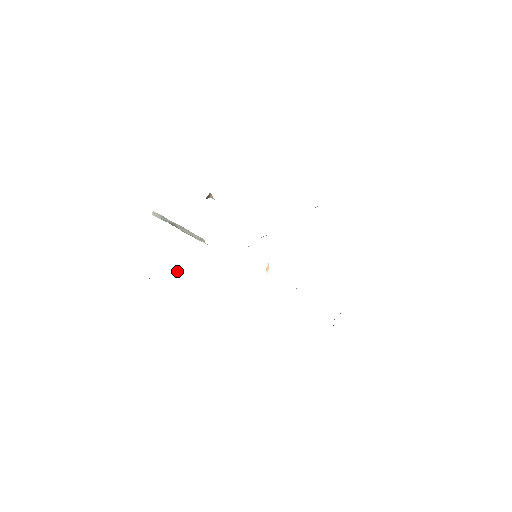
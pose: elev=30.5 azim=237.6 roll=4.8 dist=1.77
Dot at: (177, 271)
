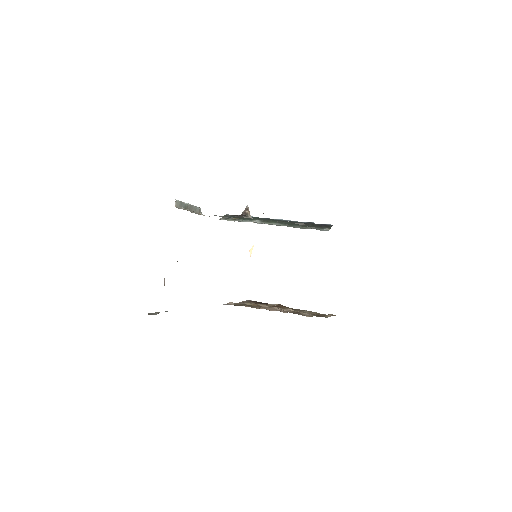
Dot at: occluded
